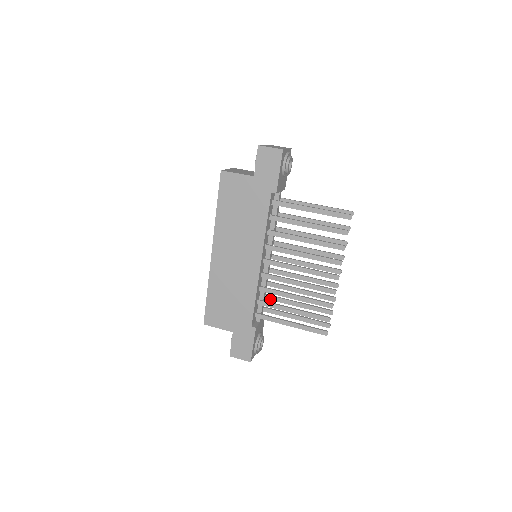
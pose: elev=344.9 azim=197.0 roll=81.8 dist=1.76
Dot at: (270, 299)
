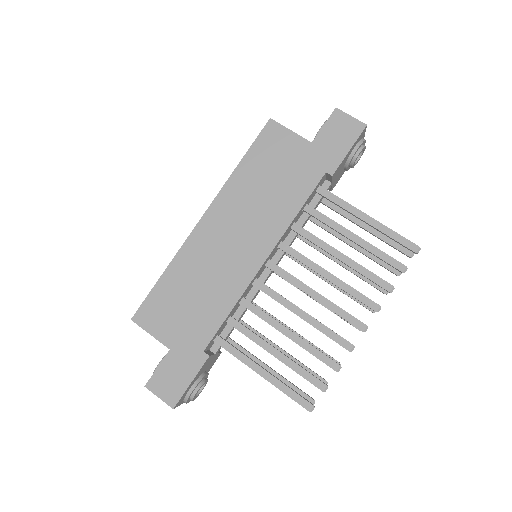
Dot at: occluded
